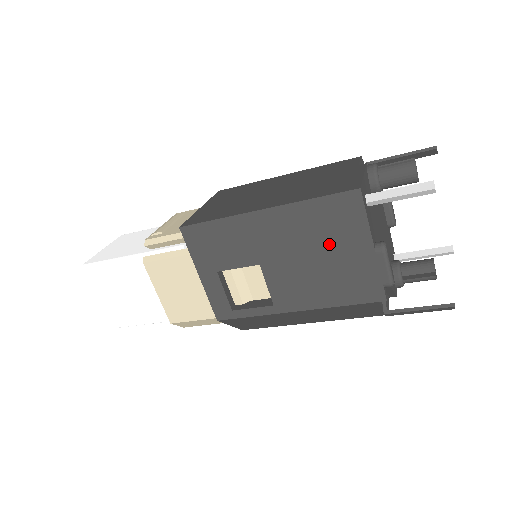
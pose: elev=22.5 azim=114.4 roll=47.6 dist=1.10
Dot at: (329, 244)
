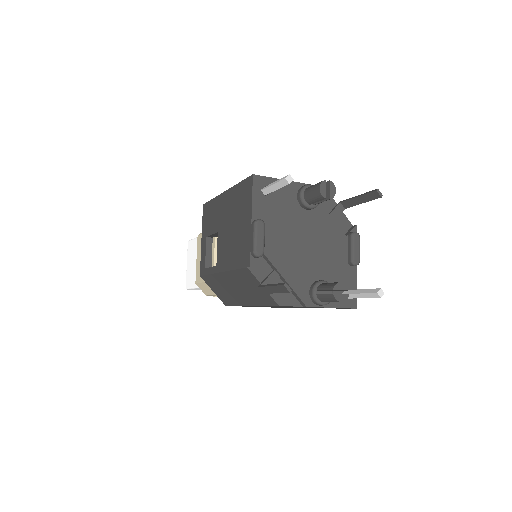
Dot at: (239, 217)
